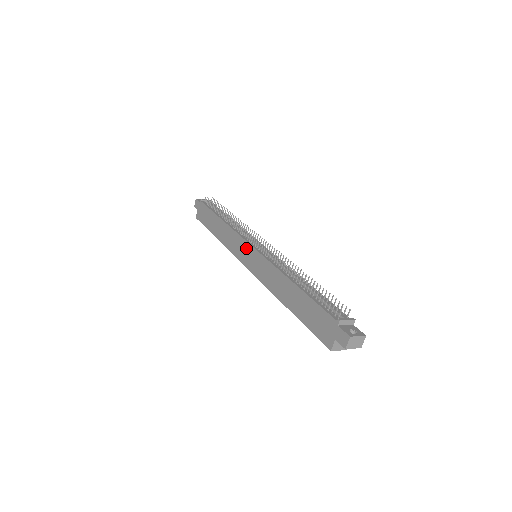
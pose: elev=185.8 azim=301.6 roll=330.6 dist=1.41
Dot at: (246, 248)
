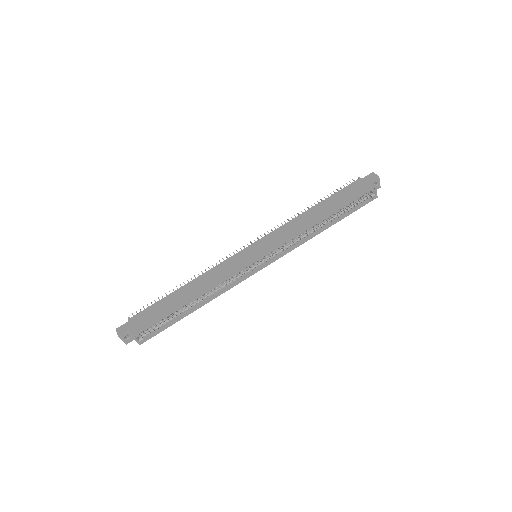
Dot at: (244, 253)
